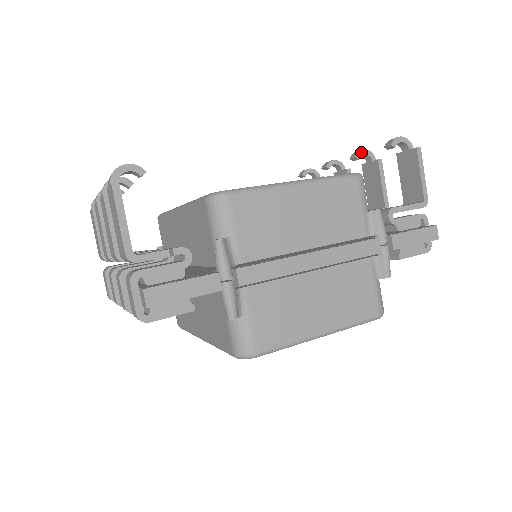
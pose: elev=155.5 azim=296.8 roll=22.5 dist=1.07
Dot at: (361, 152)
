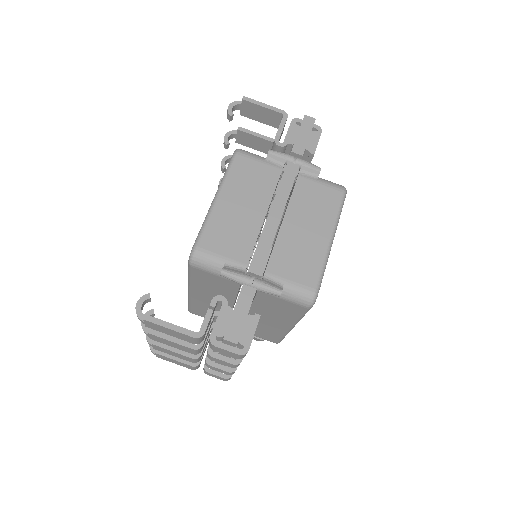
Dot at: (225, 139)
